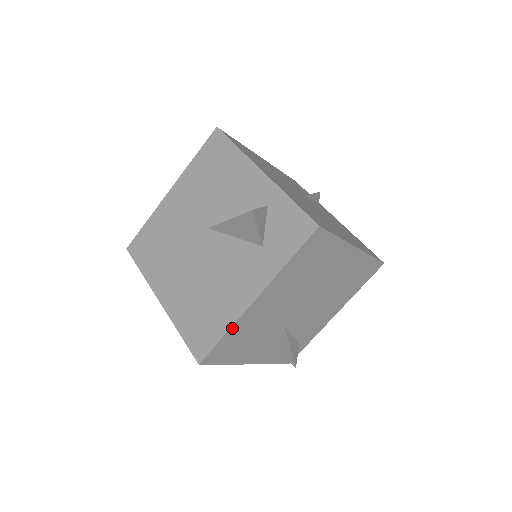
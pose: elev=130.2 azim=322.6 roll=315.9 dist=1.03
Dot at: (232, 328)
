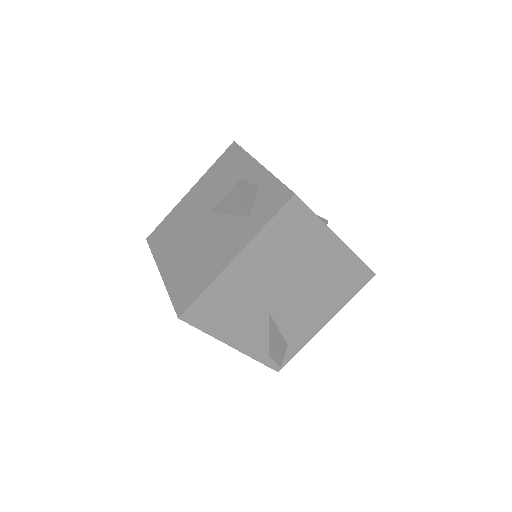
Dot at: (212, 285)
